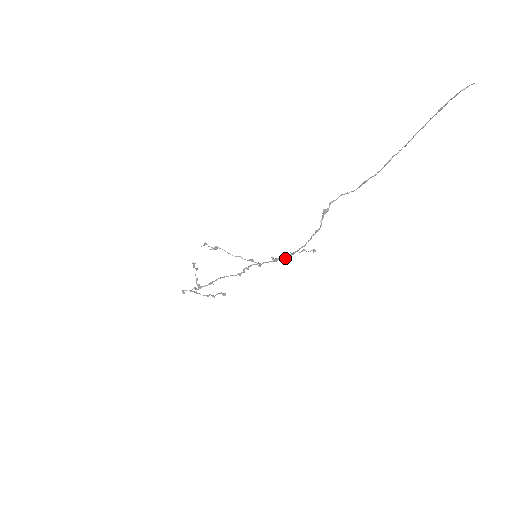
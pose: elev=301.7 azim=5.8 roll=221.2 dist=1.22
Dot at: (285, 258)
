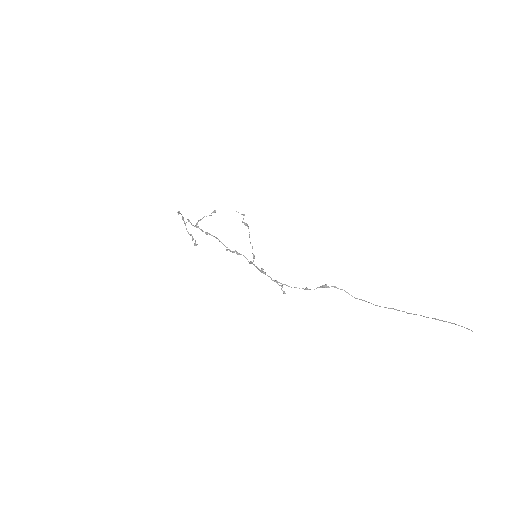
Dot at: (271, 279)
